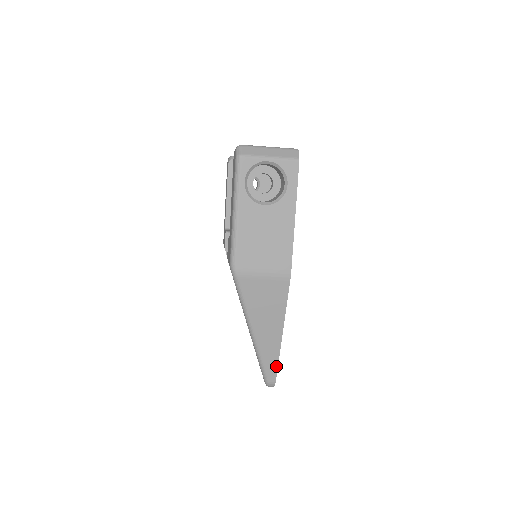
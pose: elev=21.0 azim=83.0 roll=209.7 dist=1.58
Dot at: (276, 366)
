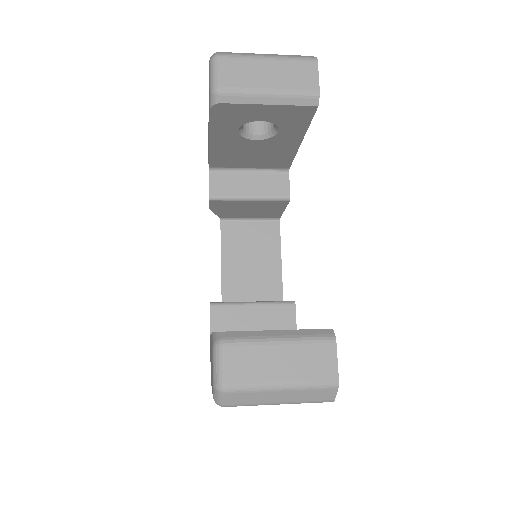
Dot at: occluded
